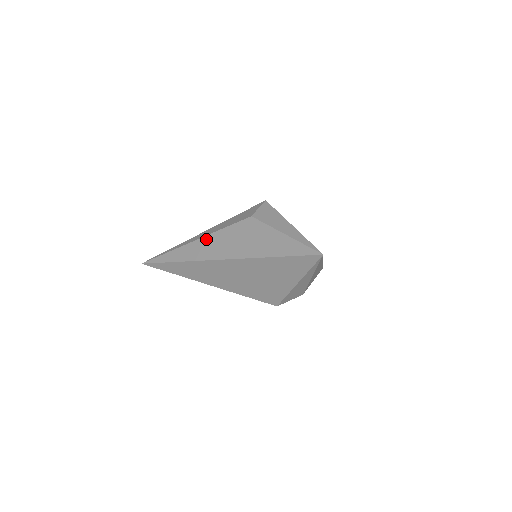
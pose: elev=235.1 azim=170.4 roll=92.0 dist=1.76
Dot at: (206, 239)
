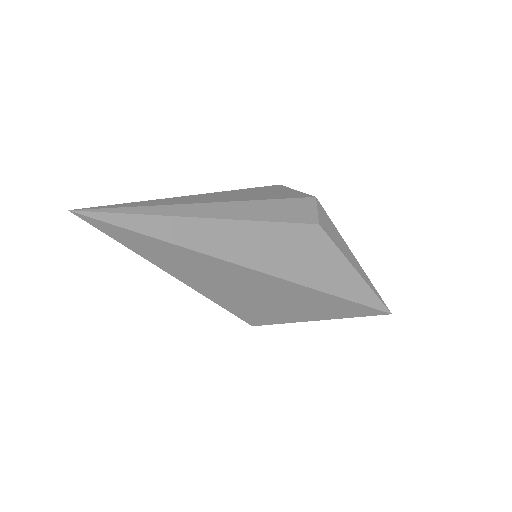
Dot at: (243, 227)
